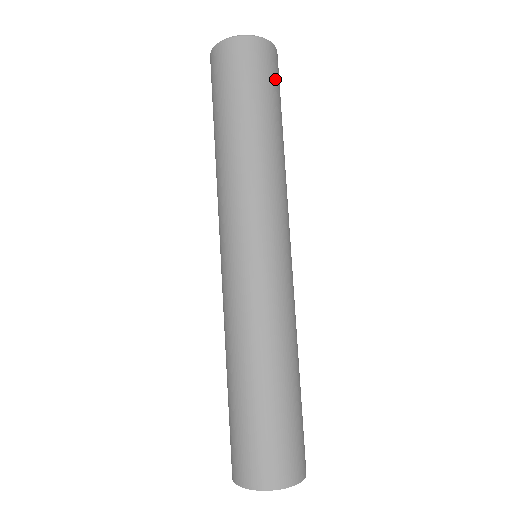
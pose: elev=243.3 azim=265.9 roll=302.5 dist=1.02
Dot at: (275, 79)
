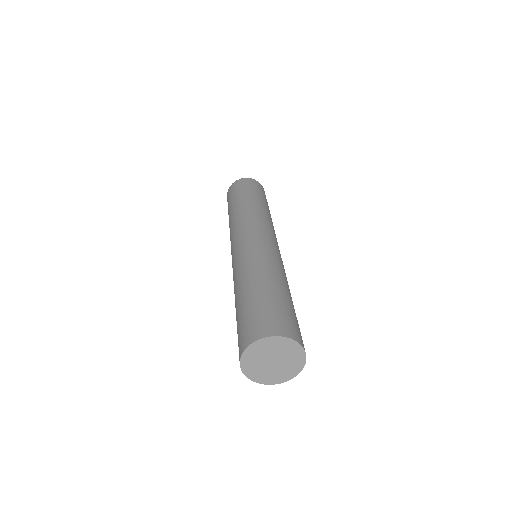
Dot at: (261, 191)
